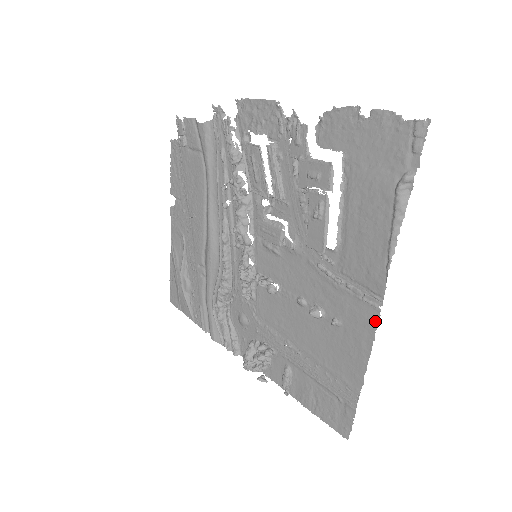
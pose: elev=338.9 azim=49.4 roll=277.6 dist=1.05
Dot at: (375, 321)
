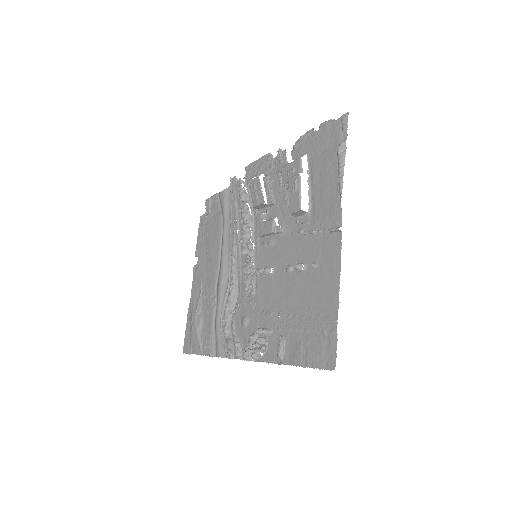
Dot at: (339, 243)
